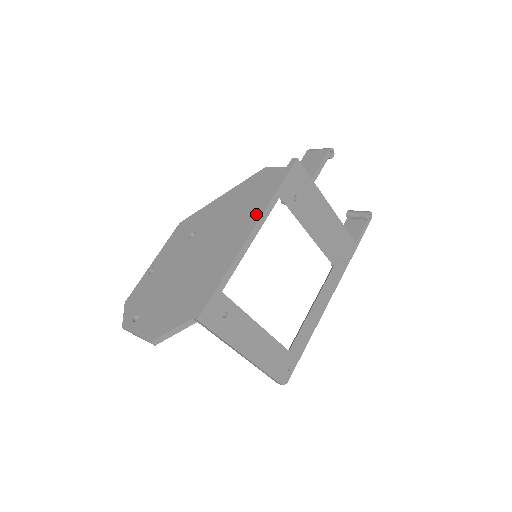
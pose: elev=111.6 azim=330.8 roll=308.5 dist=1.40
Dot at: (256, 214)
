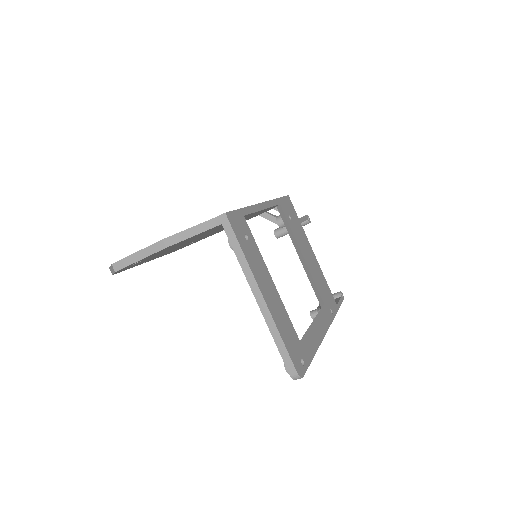
Dot at: occluded
